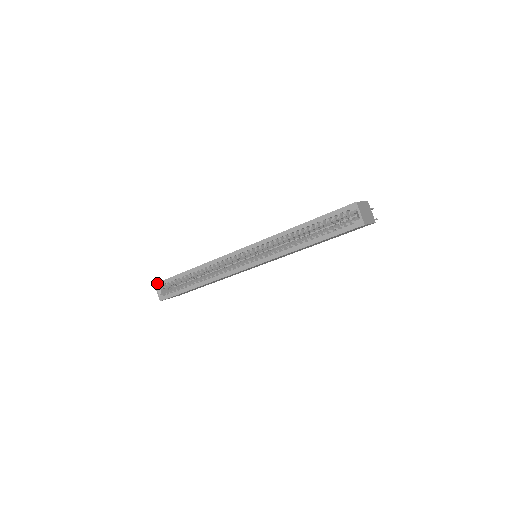
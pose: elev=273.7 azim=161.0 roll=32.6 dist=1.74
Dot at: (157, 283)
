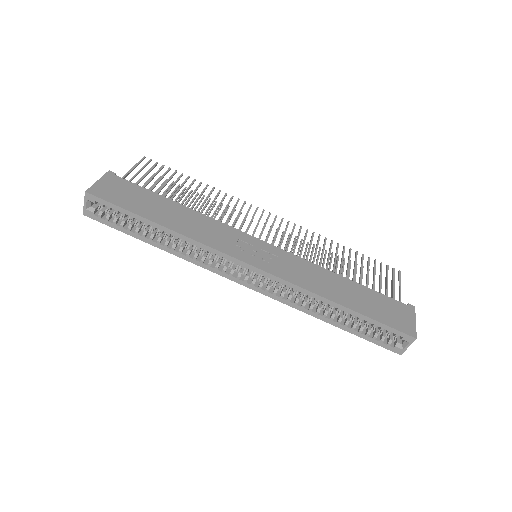
Dot at: (91, 195)
